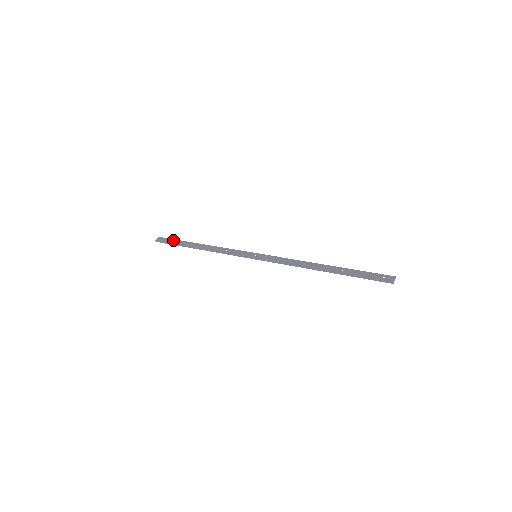
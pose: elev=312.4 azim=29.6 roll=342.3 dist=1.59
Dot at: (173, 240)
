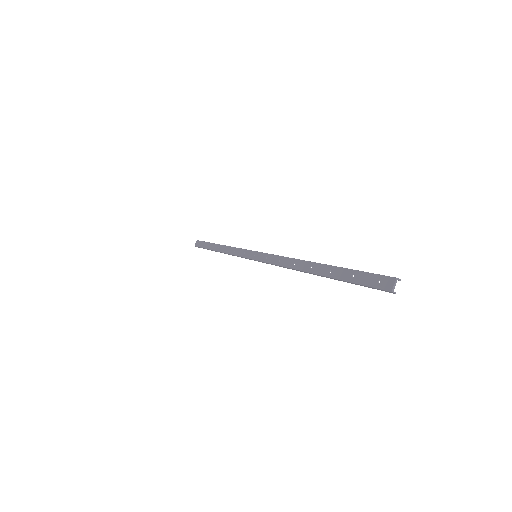
Dot at: (203, 243)
